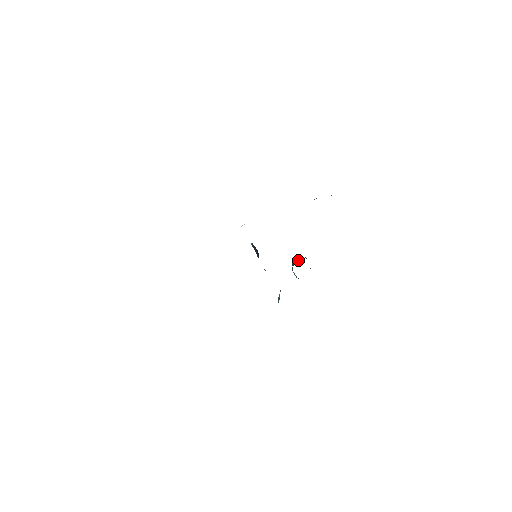
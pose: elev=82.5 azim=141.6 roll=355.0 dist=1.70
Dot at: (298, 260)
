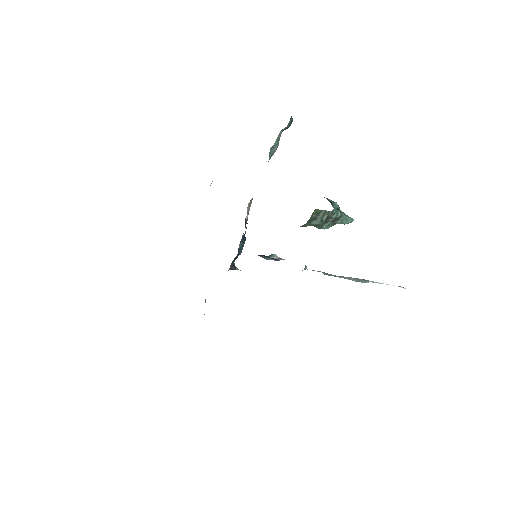
Dot at: occluded
